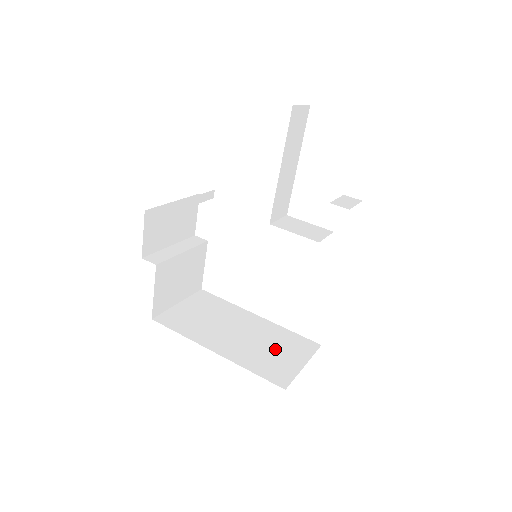
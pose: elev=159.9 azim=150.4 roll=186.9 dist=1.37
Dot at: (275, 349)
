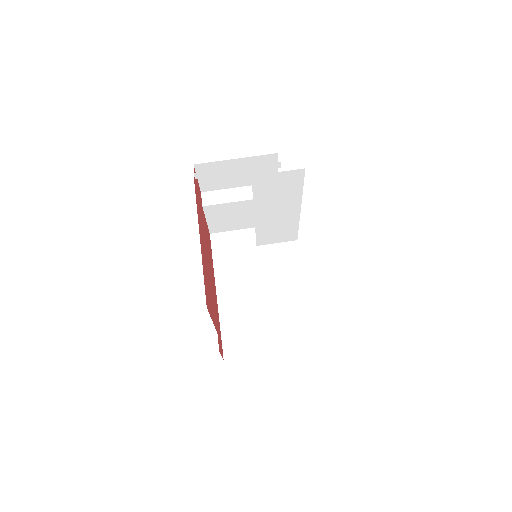
Dot at: (261, 324)
